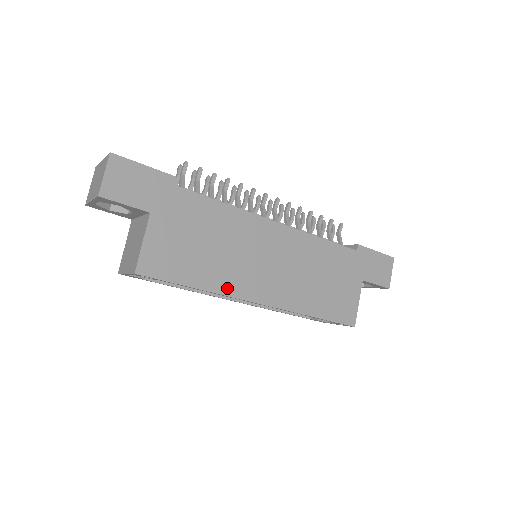
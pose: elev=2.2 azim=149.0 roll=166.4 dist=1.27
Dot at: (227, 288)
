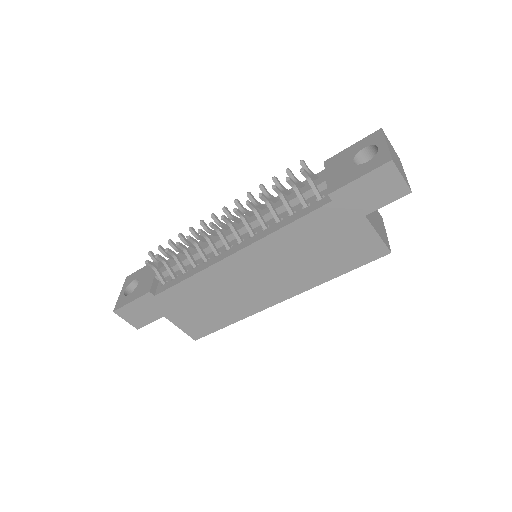
Dot at: (249, 311)
